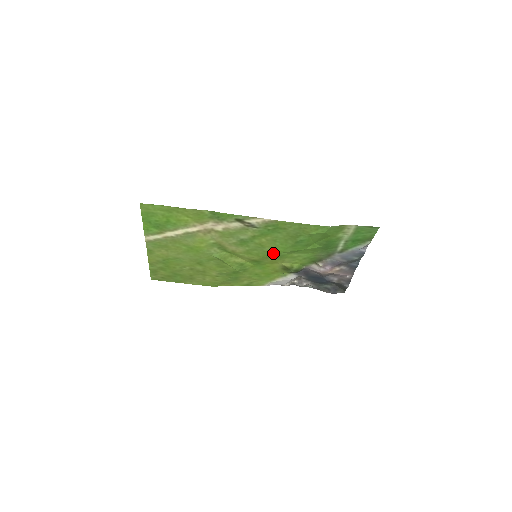
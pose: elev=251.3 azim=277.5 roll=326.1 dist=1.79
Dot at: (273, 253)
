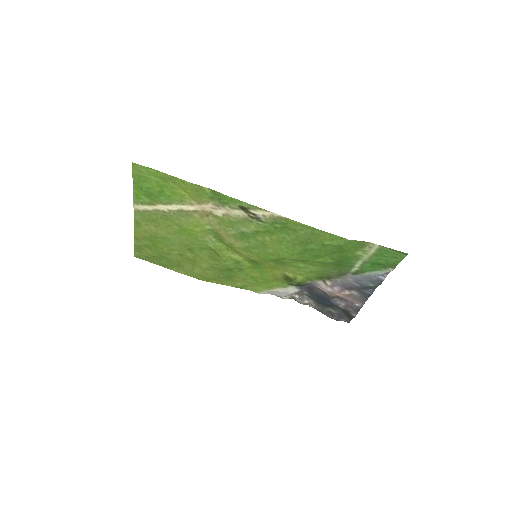
Dot at: (276, 257)
